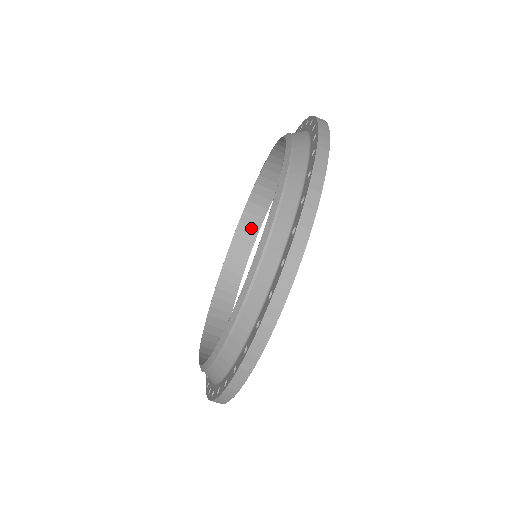
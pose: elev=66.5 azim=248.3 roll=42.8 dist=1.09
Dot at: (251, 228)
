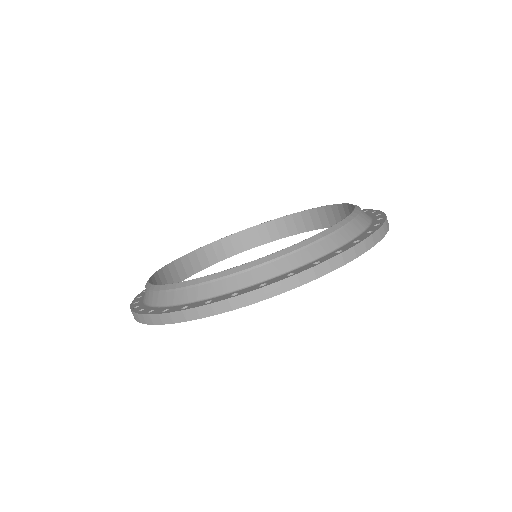
Dot at: (275, 232)
